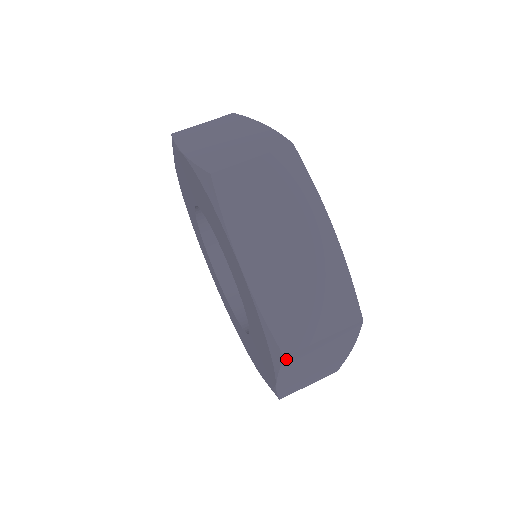
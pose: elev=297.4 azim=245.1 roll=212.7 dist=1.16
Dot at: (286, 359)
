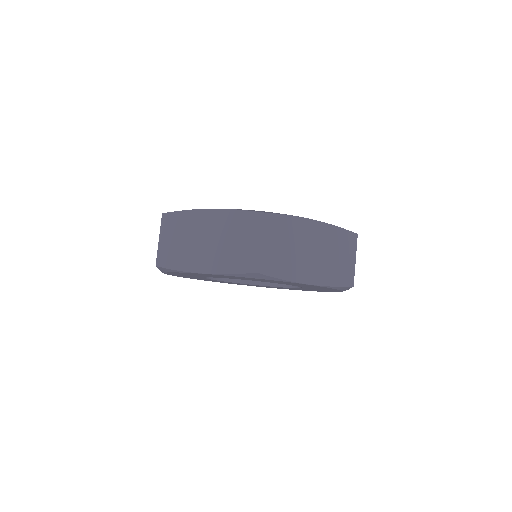
Dot at: (263, 272)
